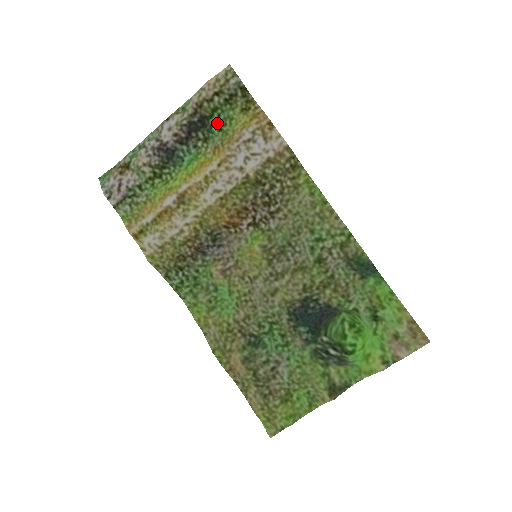
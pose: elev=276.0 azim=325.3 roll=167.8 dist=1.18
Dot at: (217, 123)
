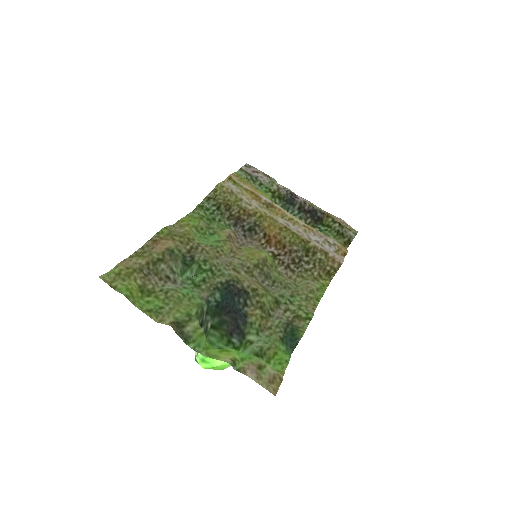
Dot at: (321, 230)
